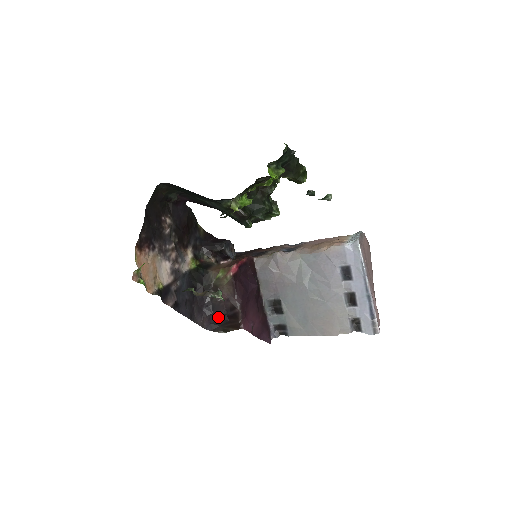
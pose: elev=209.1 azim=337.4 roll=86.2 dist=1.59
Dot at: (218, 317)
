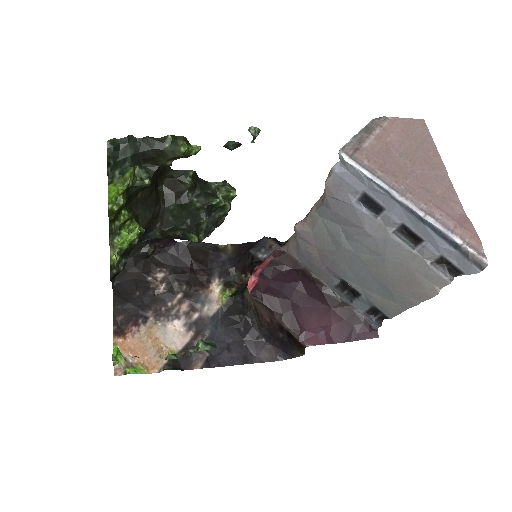
Dot at: (281, 342)
